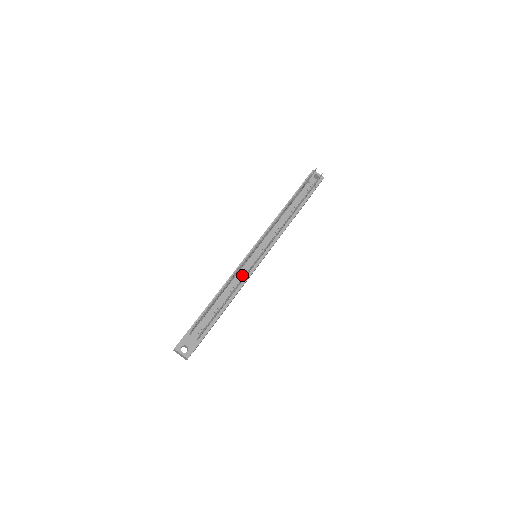
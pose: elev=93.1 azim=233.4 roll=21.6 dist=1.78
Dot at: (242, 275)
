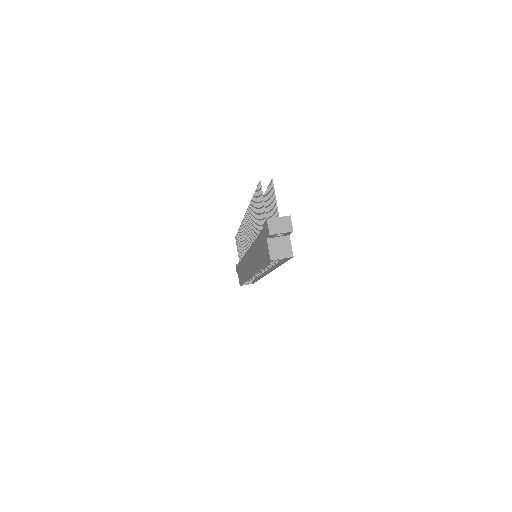
Dot at: occluded
